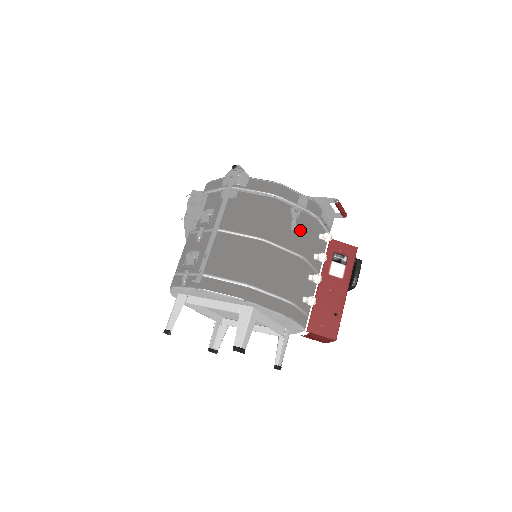
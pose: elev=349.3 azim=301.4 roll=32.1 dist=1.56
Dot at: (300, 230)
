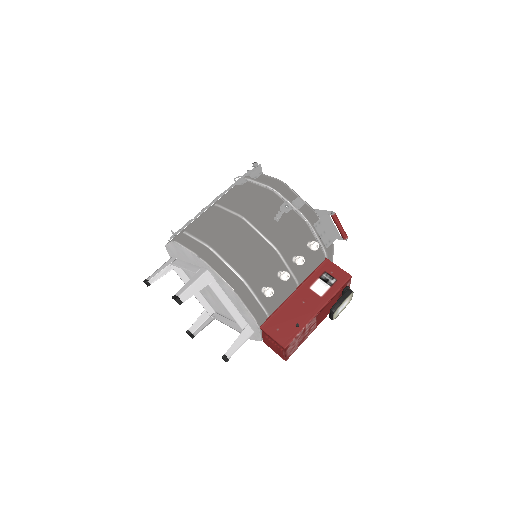
Dot at: (284, 225)
